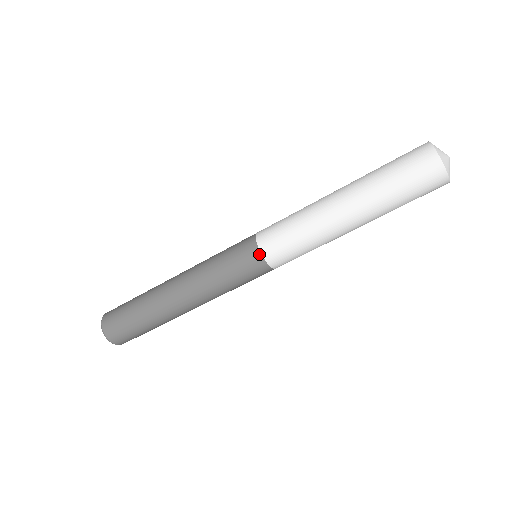
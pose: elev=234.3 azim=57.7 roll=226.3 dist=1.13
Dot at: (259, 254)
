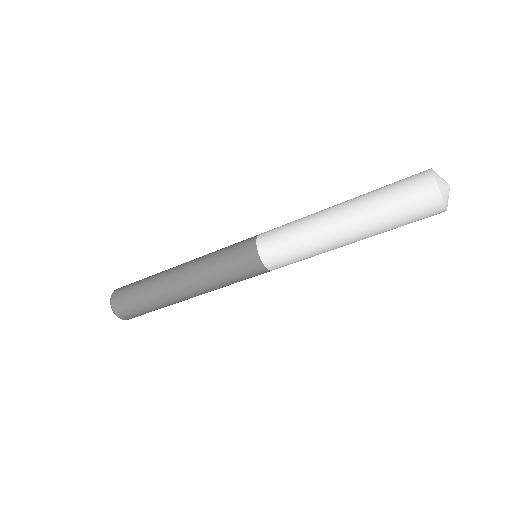
Dot at: (266, 270)
